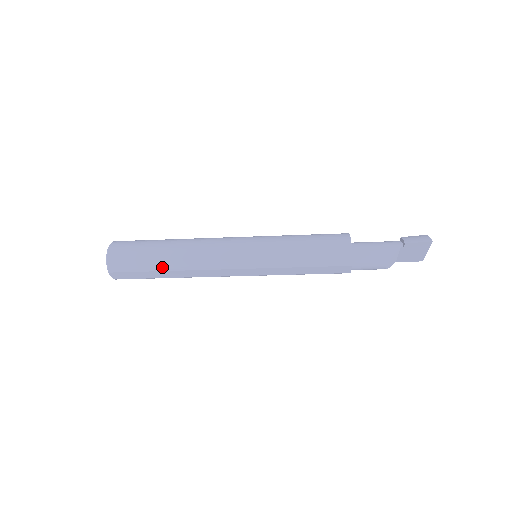
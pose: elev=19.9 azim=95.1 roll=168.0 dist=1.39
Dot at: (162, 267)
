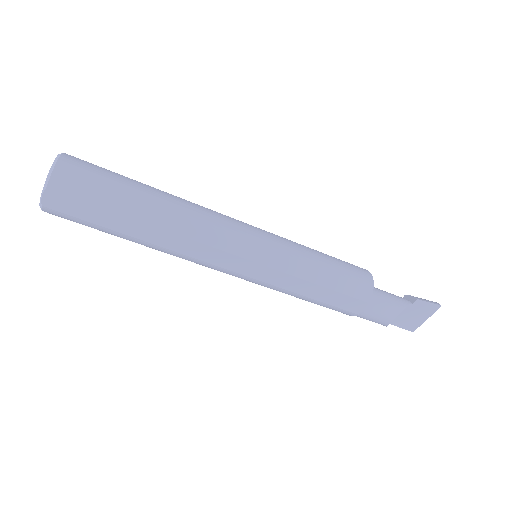
Dot at: (138, 213)
